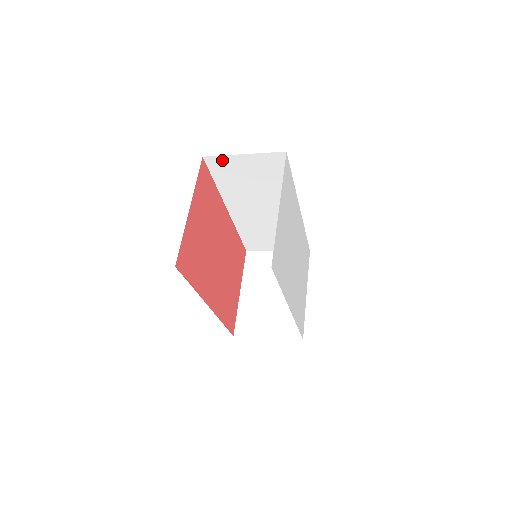
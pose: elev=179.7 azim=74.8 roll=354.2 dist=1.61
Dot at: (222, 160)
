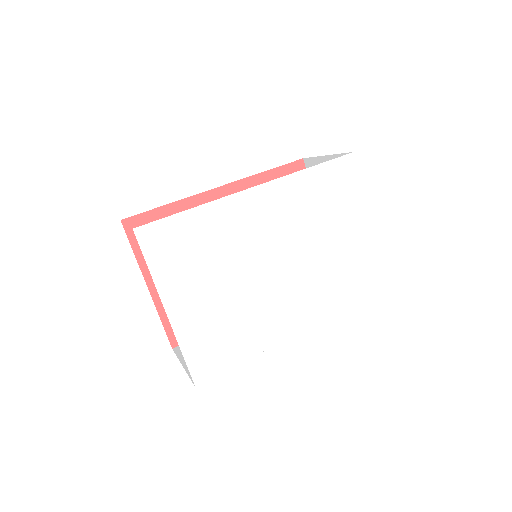
Dot at: occluded
